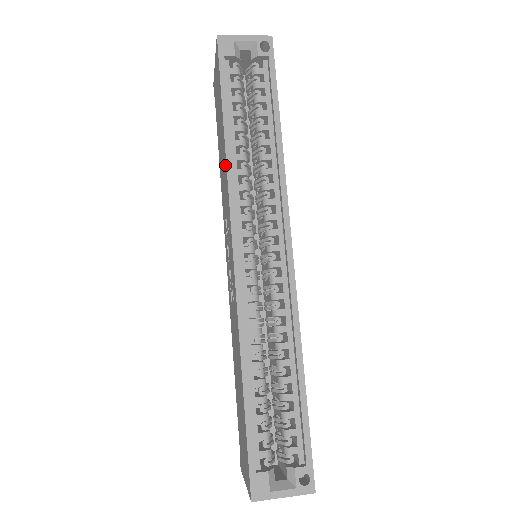
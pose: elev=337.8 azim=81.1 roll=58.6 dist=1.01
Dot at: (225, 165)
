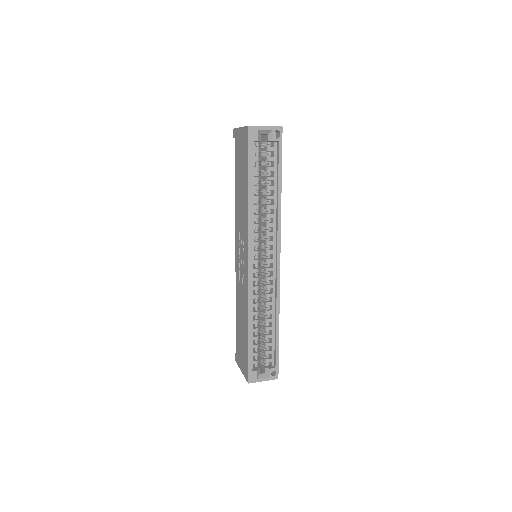
Dot at: (246, 211)
